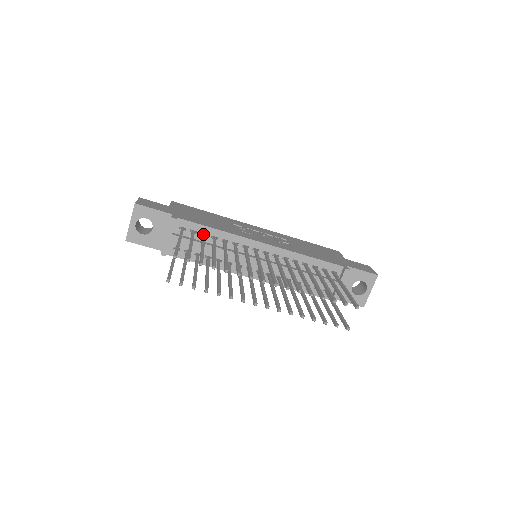
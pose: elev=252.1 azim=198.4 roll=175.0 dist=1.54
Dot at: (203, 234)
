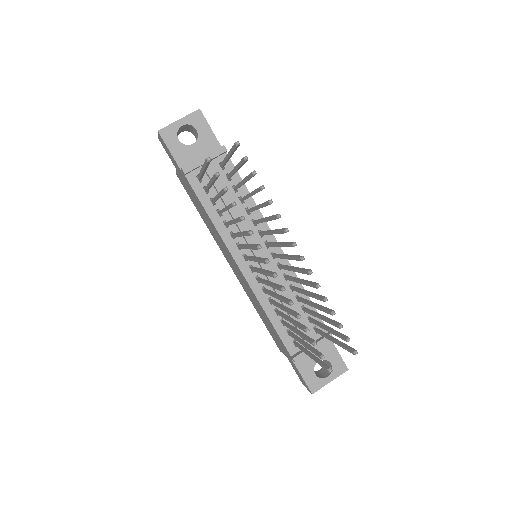
Dot at: occluded
